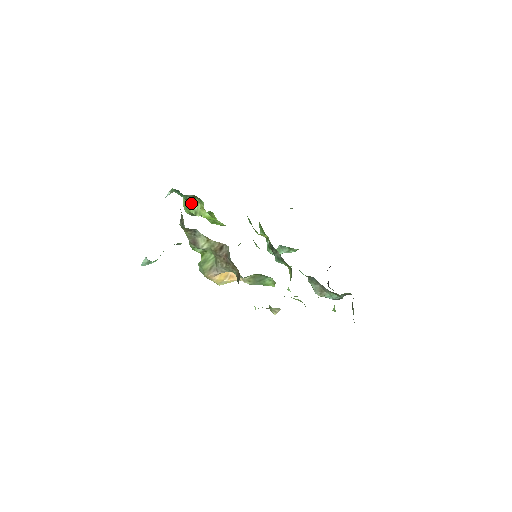
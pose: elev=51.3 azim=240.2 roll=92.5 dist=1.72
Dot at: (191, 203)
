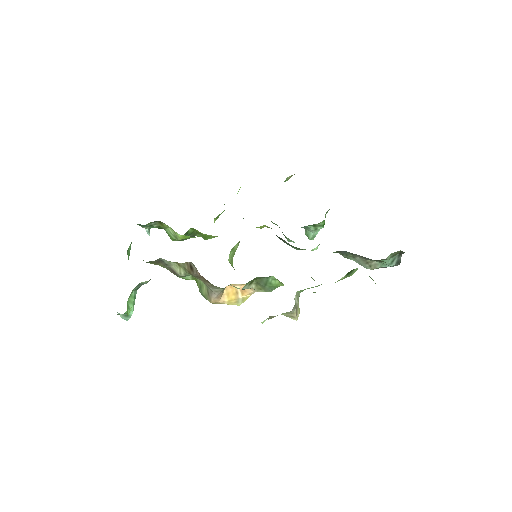
Dot at: (166, 230)
